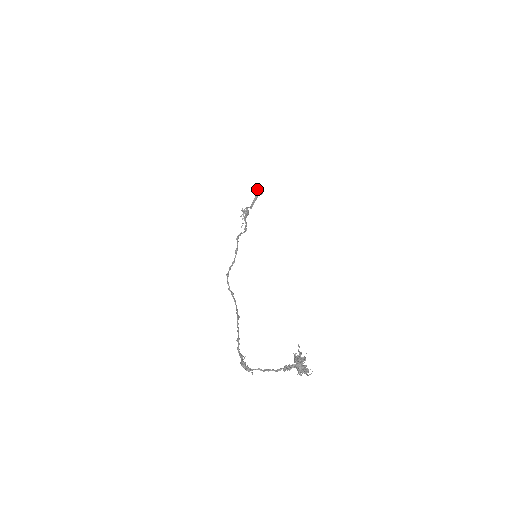
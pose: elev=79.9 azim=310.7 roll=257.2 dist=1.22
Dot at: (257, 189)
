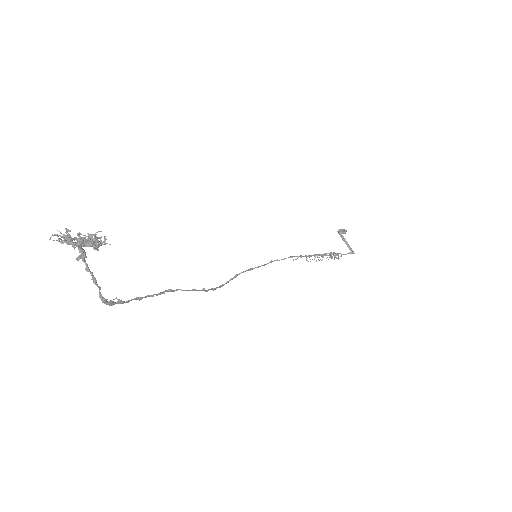
Dot at: (338, 232)
